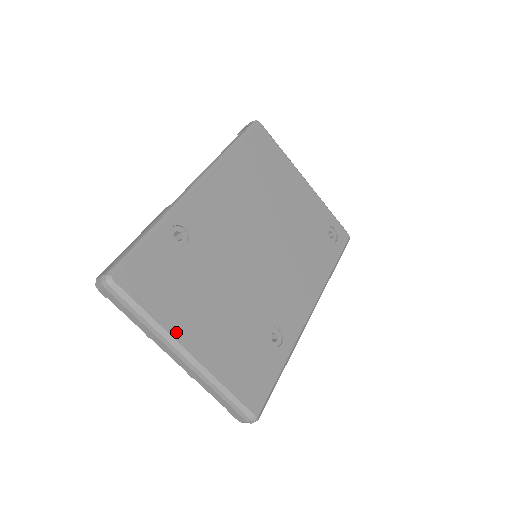
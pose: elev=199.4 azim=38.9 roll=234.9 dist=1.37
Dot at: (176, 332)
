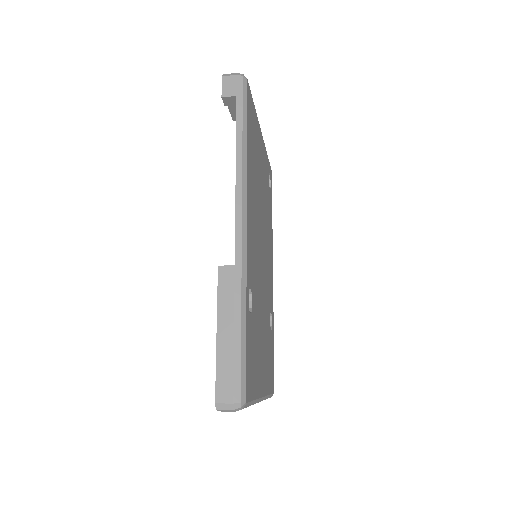
Dot at: (260, 391)
